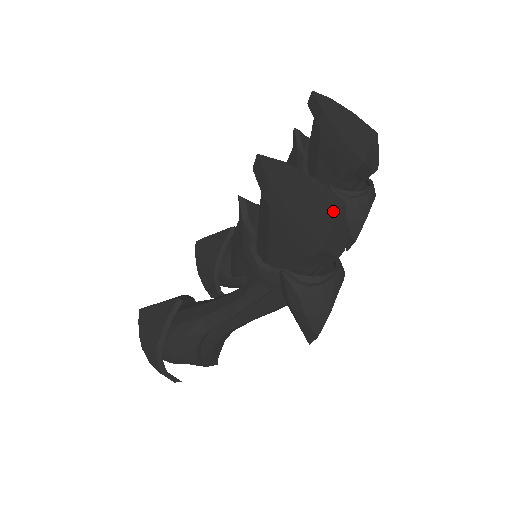
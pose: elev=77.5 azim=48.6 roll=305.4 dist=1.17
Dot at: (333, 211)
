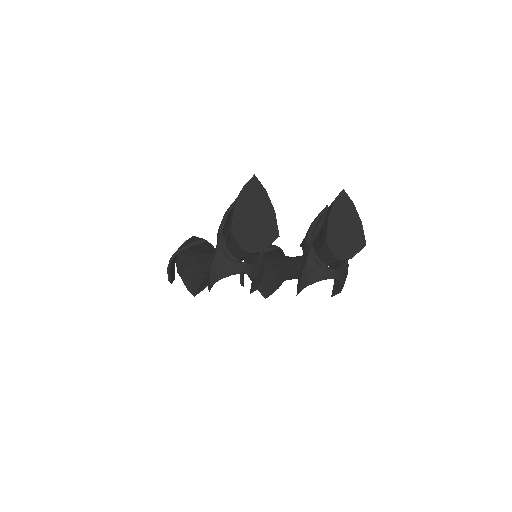
Dot at: (264, 230)
